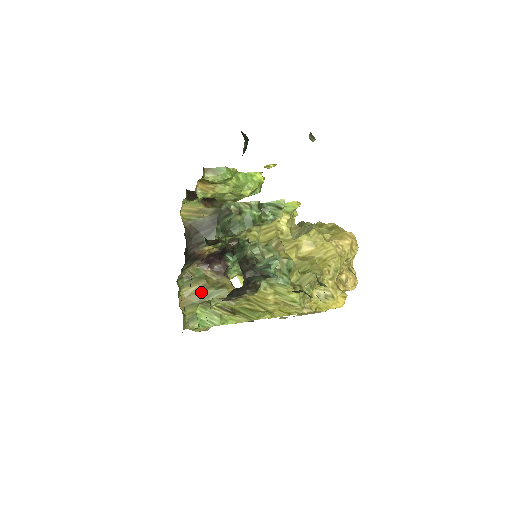
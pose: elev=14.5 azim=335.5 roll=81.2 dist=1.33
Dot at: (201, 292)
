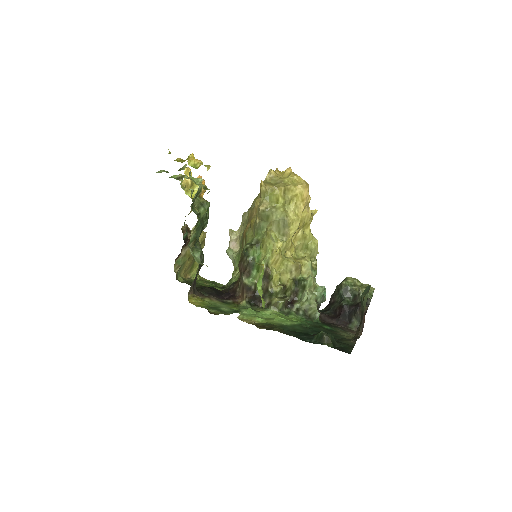
Dot at: (192, 262)
